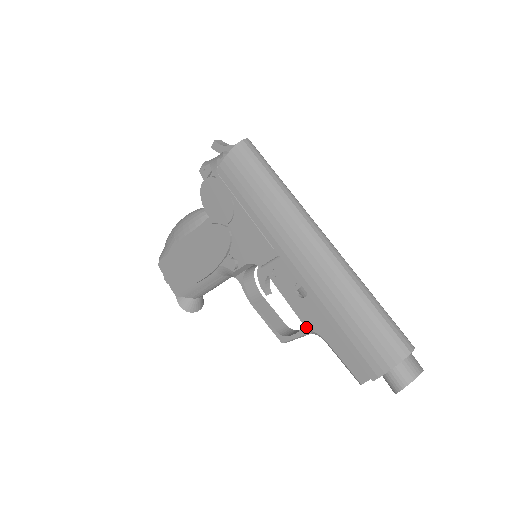
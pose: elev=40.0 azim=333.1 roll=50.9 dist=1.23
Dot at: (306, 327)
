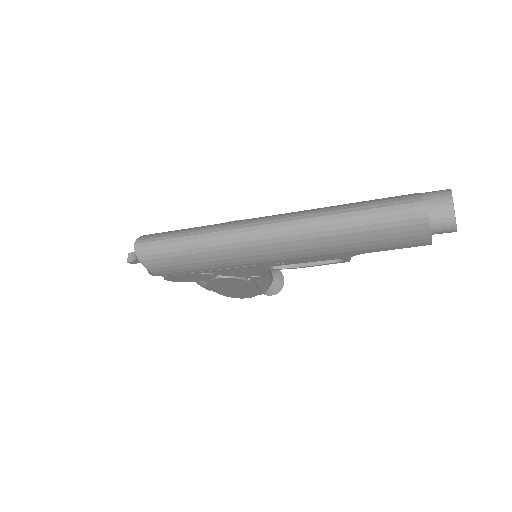
Dot at: occluded
